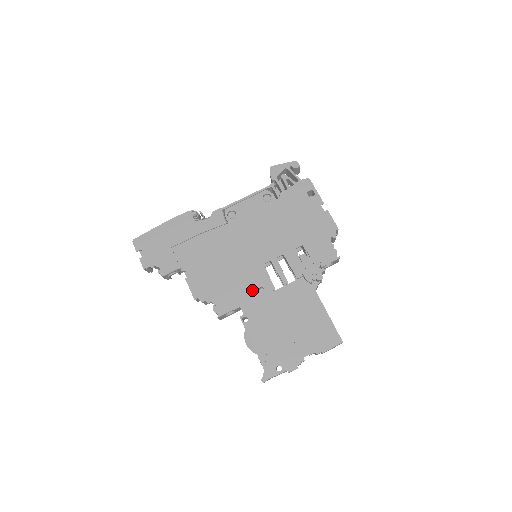
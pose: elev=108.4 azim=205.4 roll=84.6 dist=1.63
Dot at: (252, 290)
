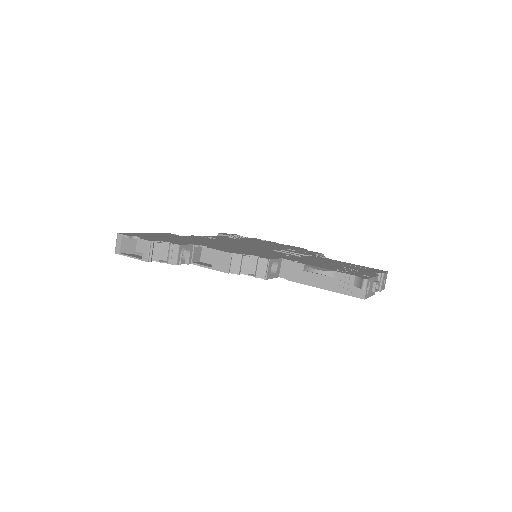
Dot at: (280, 255)
